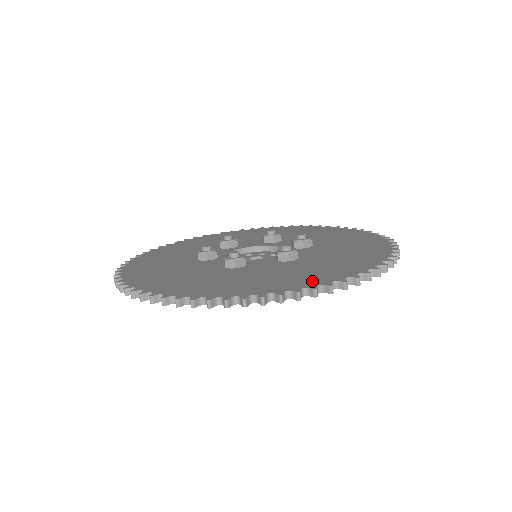
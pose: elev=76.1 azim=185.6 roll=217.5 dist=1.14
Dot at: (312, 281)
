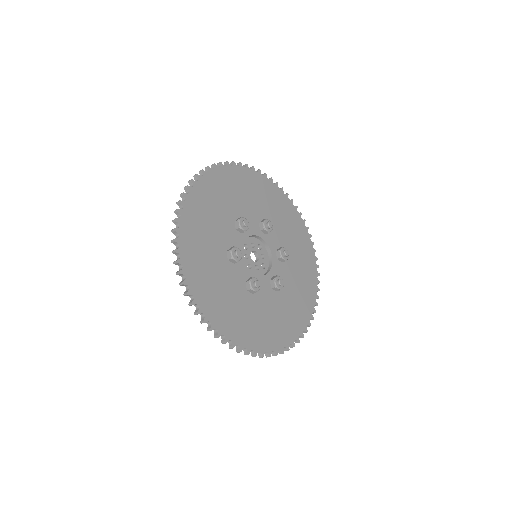
Dot at: (221, 322)
